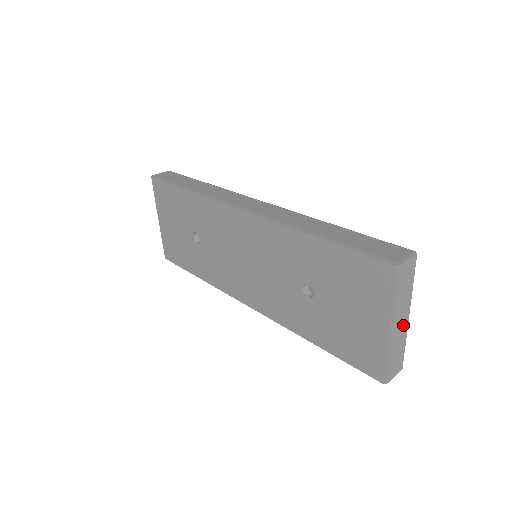
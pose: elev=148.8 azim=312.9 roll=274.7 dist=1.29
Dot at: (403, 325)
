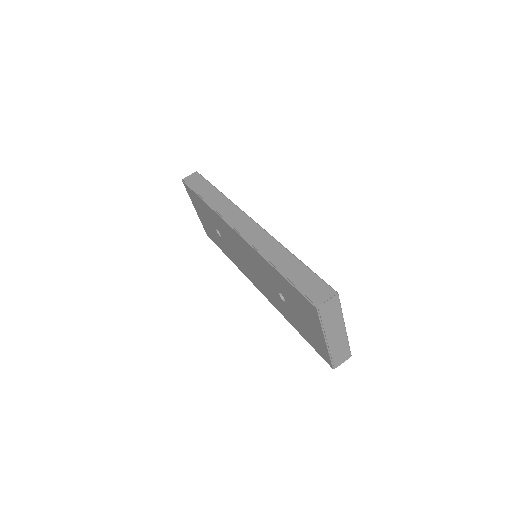
Dot at: (340, 335)
